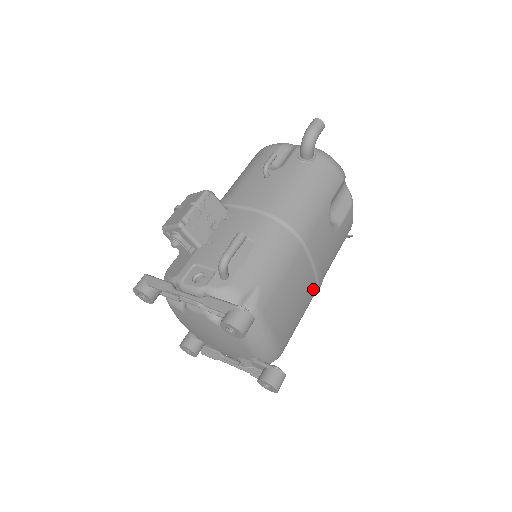
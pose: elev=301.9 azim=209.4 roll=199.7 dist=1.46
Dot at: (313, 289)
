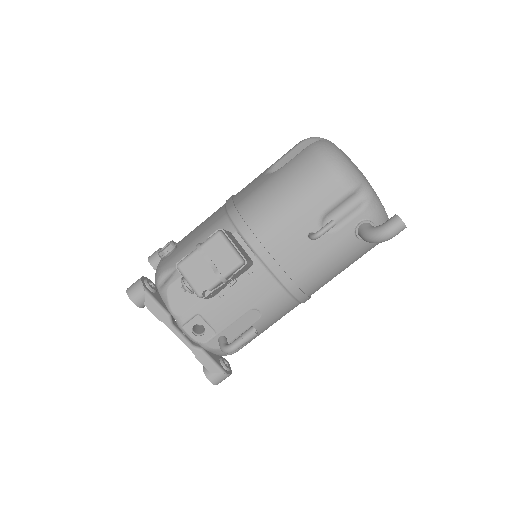
Dot at: occluded
